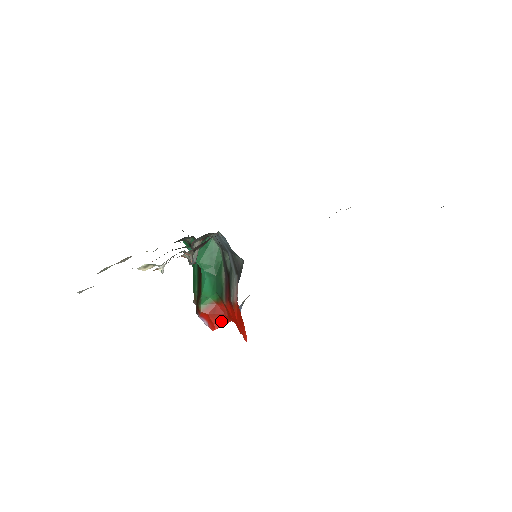
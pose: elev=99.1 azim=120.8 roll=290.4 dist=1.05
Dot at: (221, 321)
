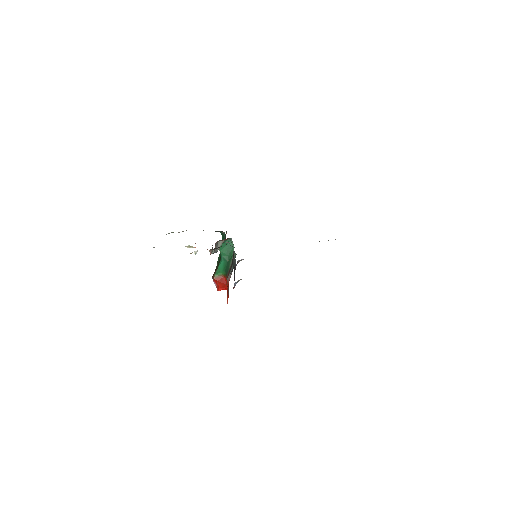
Dot at: (223, 287)
